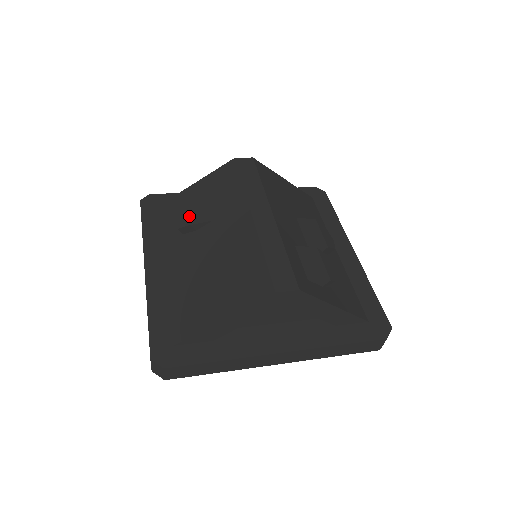
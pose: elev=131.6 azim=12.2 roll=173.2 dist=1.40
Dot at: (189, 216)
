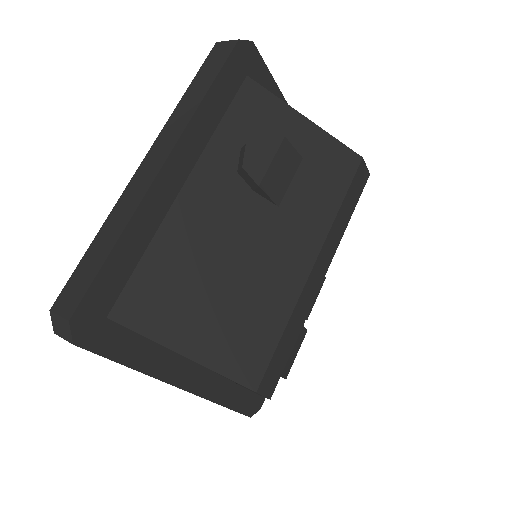
Dot at: (268, 171)
